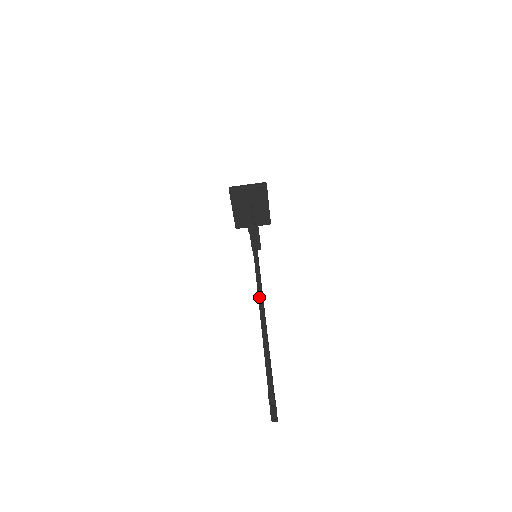
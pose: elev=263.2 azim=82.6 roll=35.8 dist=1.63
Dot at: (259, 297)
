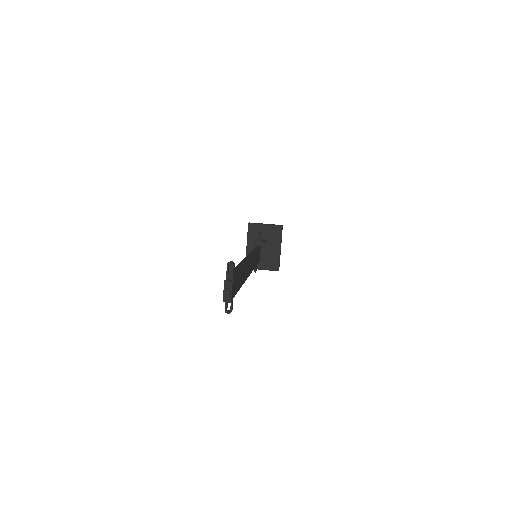
Dot at: (248, 256)
